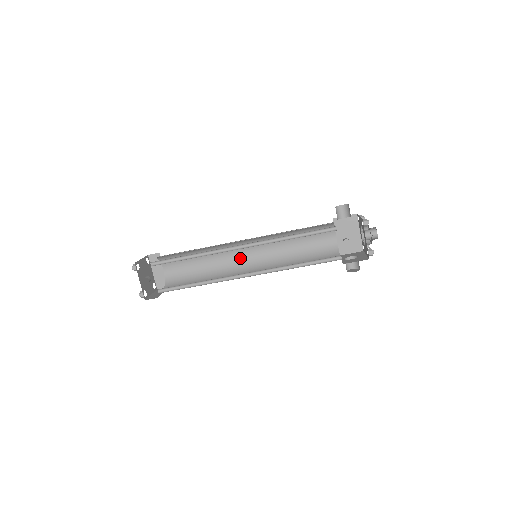
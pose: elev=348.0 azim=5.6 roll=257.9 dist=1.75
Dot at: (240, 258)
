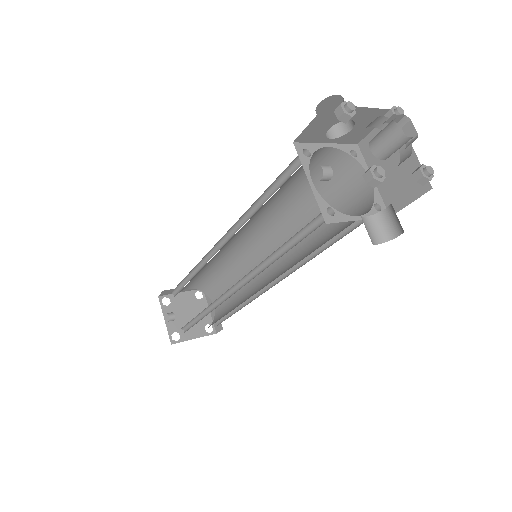
Dot at: (266, 268)
